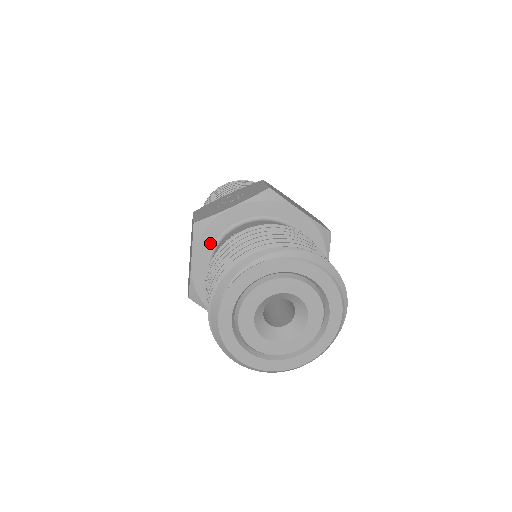
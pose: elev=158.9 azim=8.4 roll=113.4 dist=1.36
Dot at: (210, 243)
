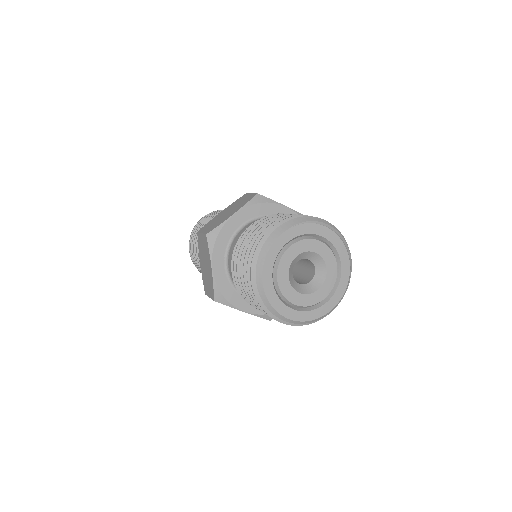
Dot at: (256, 213)
